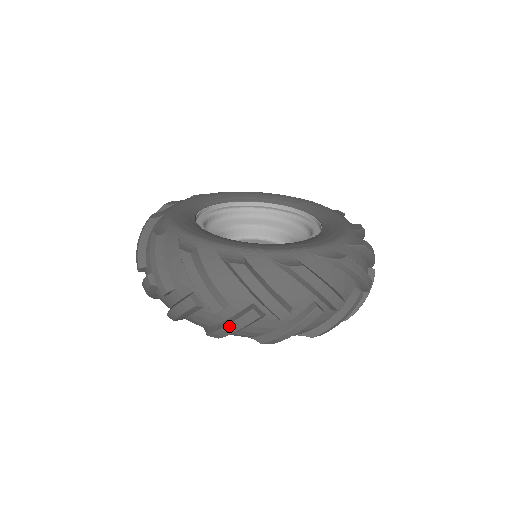
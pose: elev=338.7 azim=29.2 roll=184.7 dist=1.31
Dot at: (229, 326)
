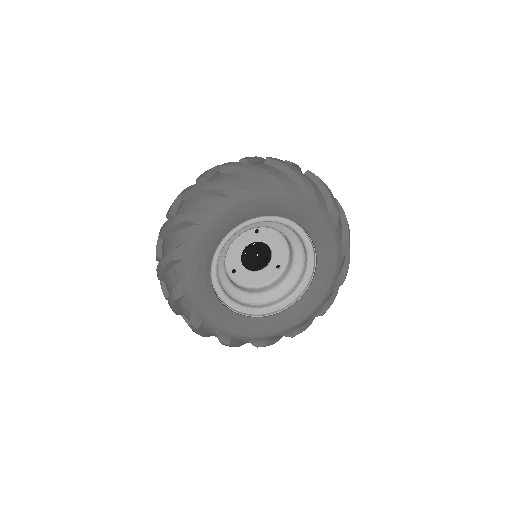
Dot at: occluded
